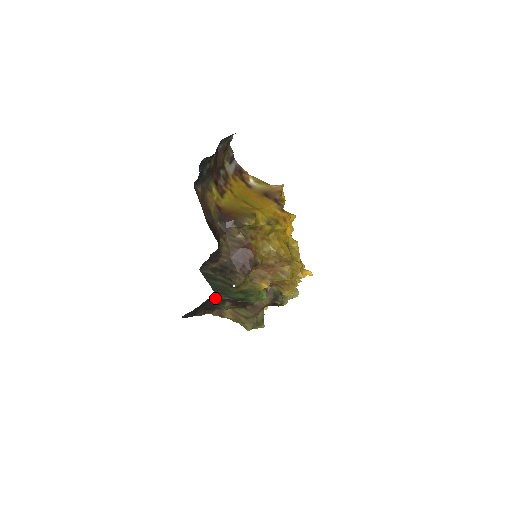
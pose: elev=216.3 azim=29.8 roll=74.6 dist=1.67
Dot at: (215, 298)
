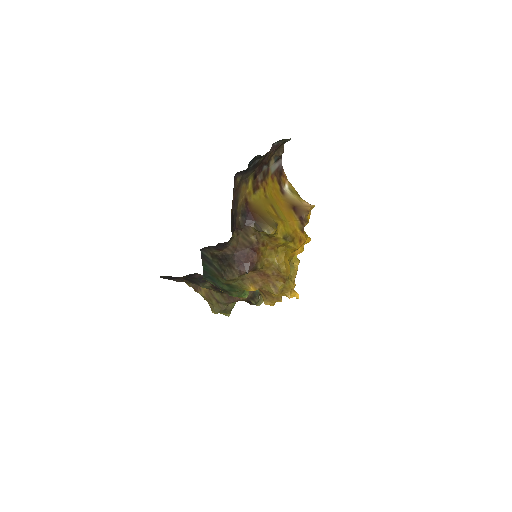
Dot at: (199, 275)
